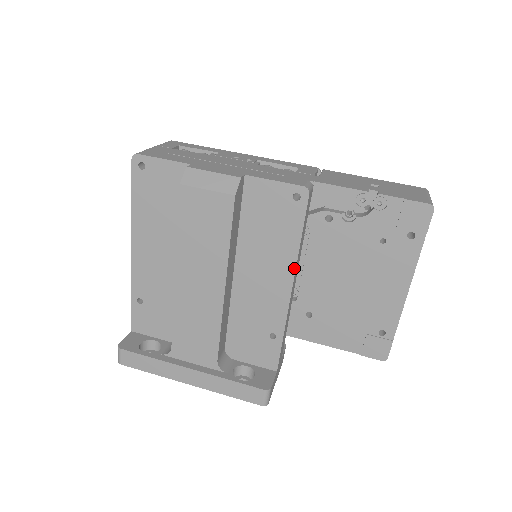
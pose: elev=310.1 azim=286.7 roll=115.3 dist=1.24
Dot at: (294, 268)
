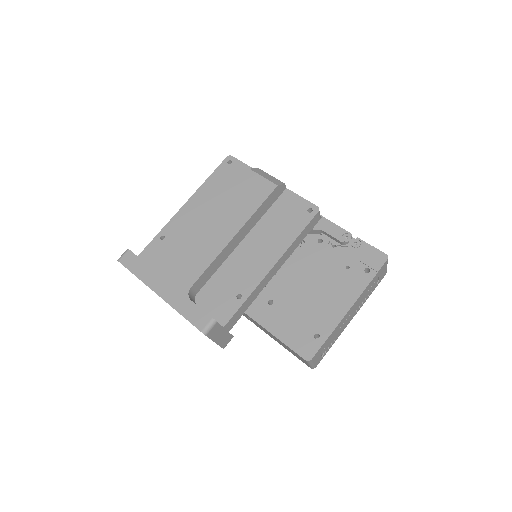
Dot at: (284, 252)
